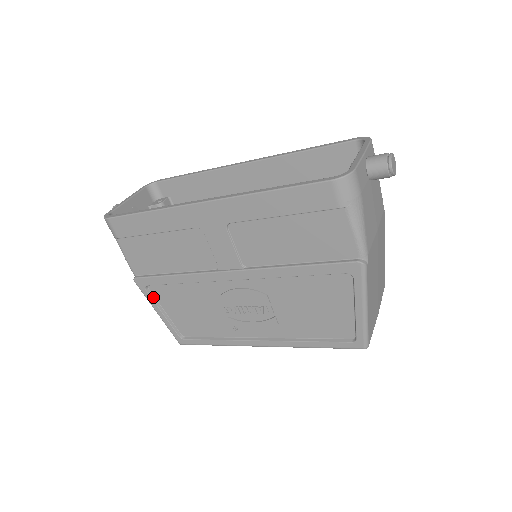
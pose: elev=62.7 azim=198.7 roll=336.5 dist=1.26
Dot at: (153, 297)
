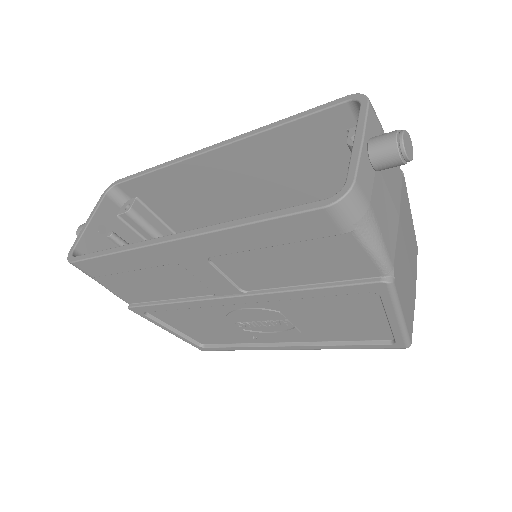
Dot at: (156, 319)
